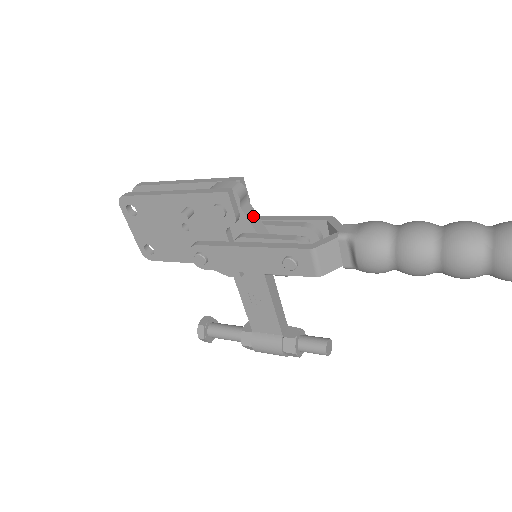
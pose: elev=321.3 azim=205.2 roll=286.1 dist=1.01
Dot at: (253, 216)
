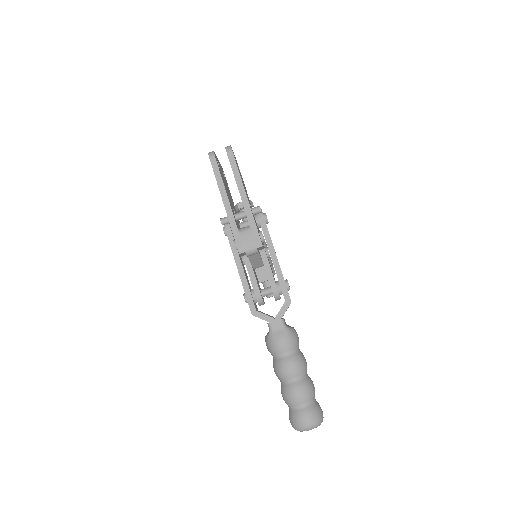
Dot at: (256, 259)
